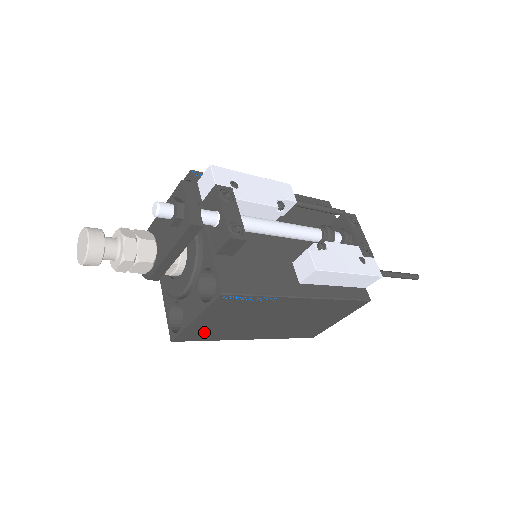
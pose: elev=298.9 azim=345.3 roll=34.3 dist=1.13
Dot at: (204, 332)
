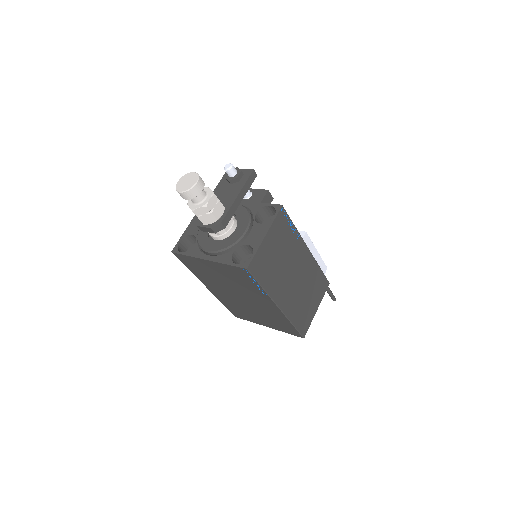
Dot at: (264, 265)
